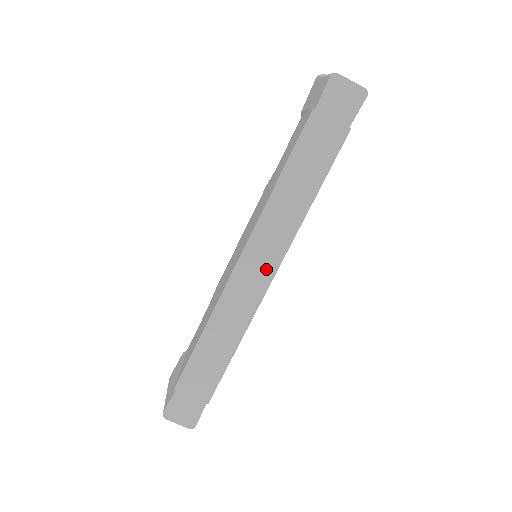
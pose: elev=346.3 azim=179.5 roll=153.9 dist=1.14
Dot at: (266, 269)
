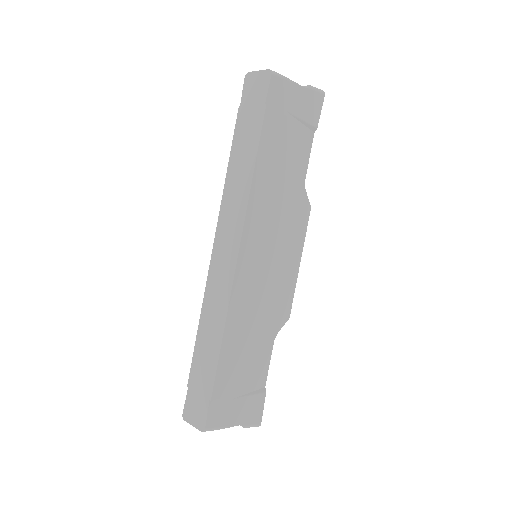
Dot at: (231, 250)
